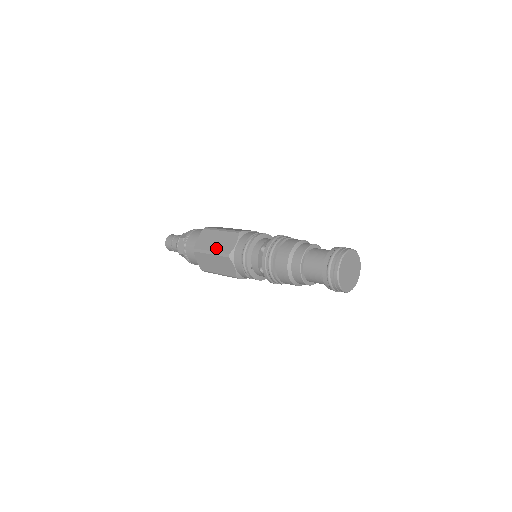
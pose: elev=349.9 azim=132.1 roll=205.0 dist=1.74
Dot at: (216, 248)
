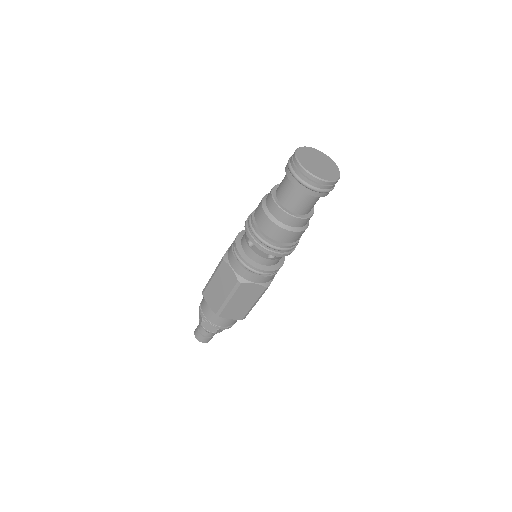
Dot at: occluded
